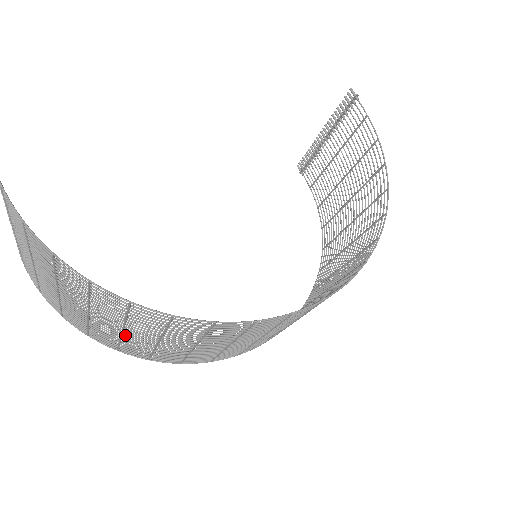
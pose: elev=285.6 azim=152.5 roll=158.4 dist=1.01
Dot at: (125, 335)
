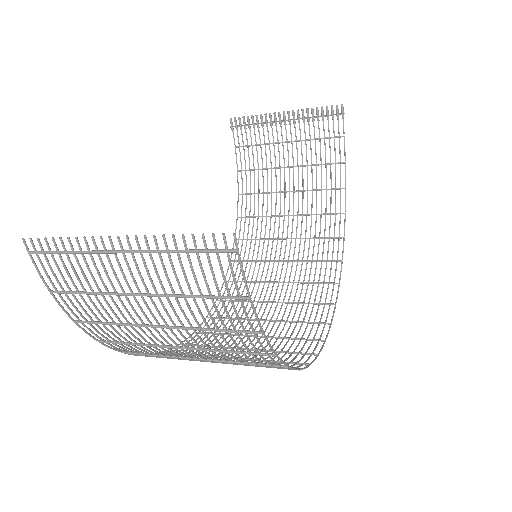
Dot at: (188, 358)
